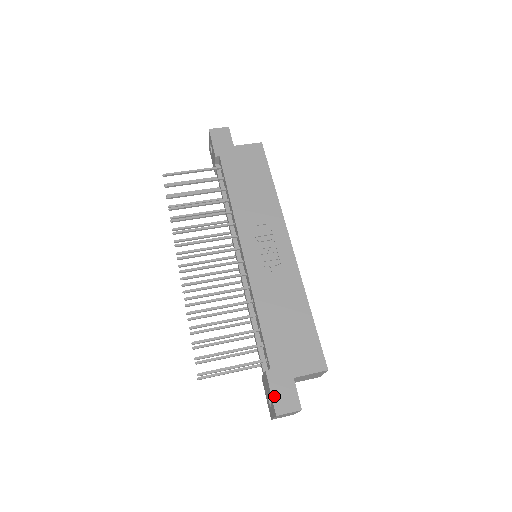
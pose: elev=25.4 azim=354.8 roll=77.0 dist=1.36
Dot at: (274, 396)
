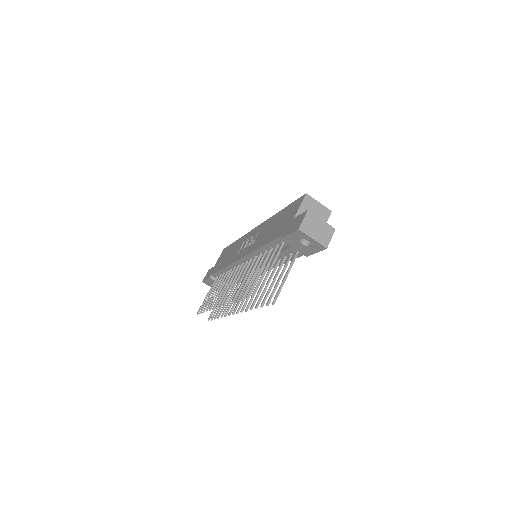
Dot at: (291, 232)
